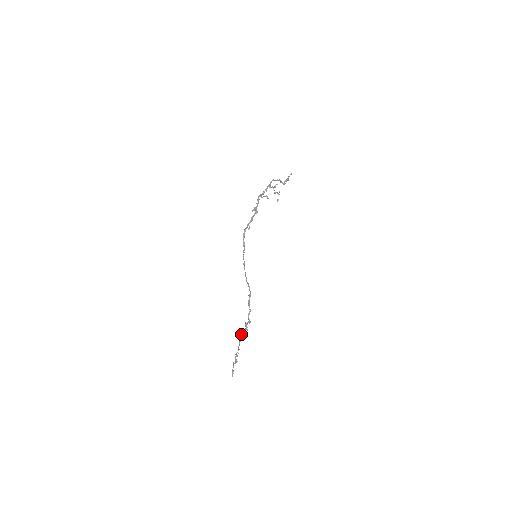
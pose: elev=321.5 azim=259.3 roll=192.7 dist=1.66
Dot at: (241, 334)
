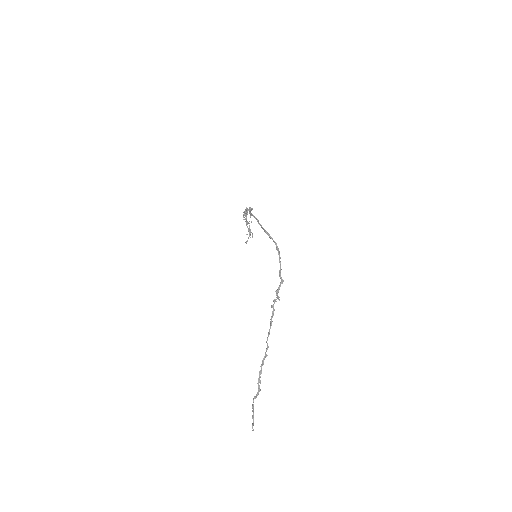
Dot at: (273, 306)
